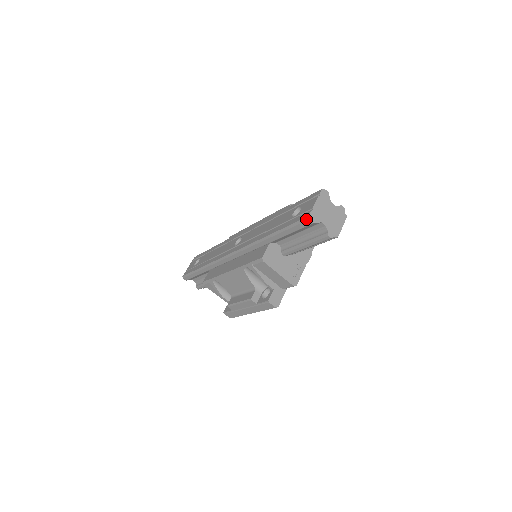
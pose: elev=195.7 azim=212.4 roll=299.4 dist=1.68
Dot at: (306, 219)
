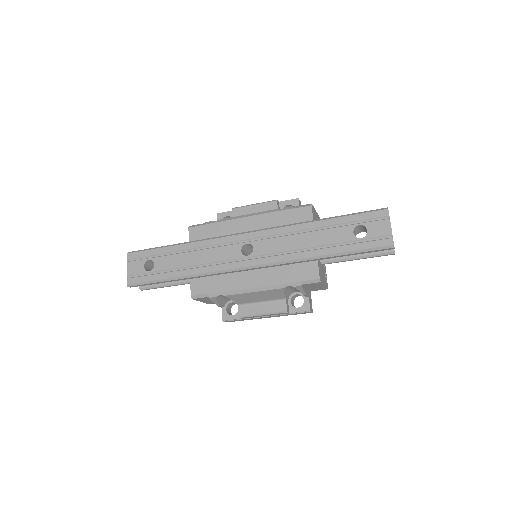
Dot at: (390, 247)
